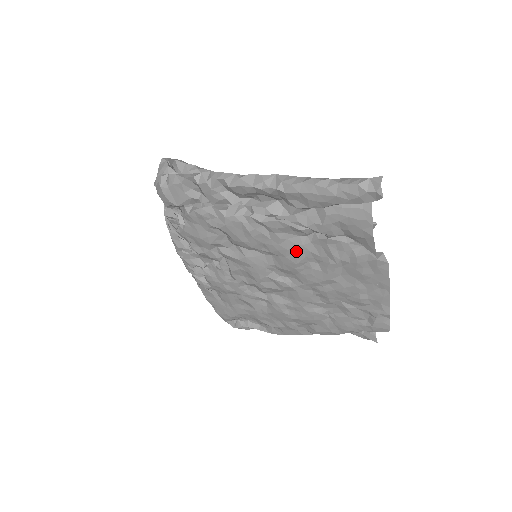
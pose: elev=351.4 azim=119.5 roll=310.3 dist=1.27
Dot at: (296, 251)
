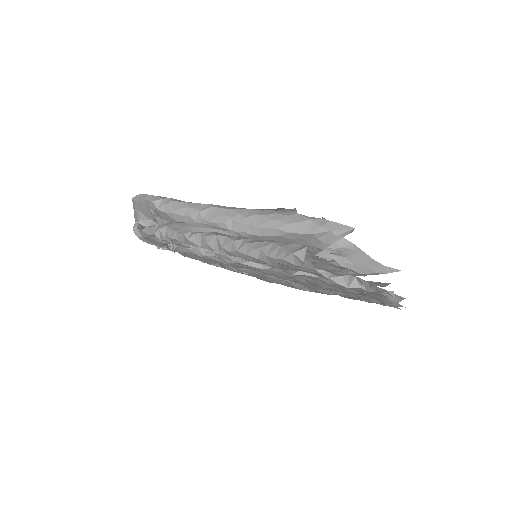
Dot at: (275, 274)
